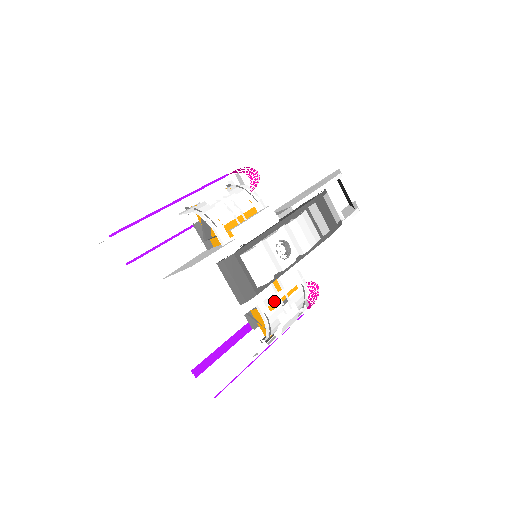
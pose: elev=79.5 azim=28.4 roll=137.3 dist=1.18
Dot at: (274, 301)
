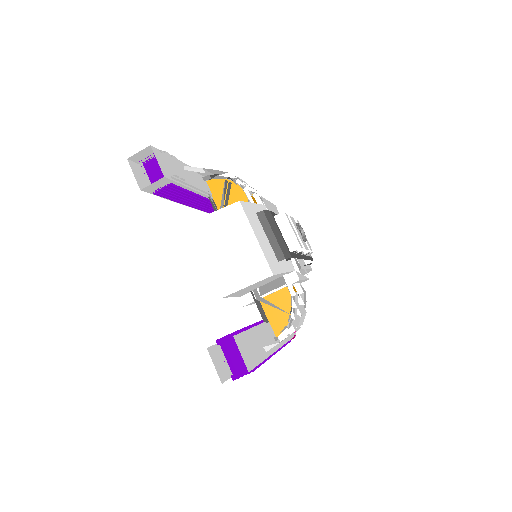
Dot at: (299, 277)
